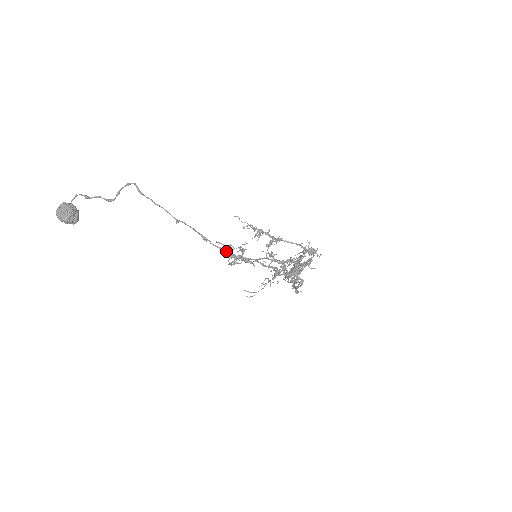
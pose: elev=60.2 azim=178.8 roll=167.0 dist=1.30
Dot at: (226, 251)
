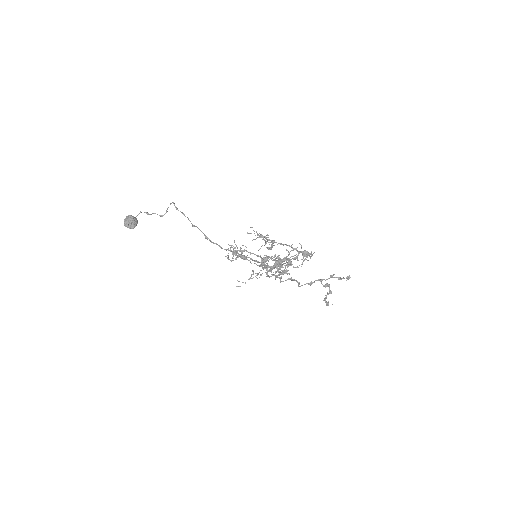
Dot at: occluded
